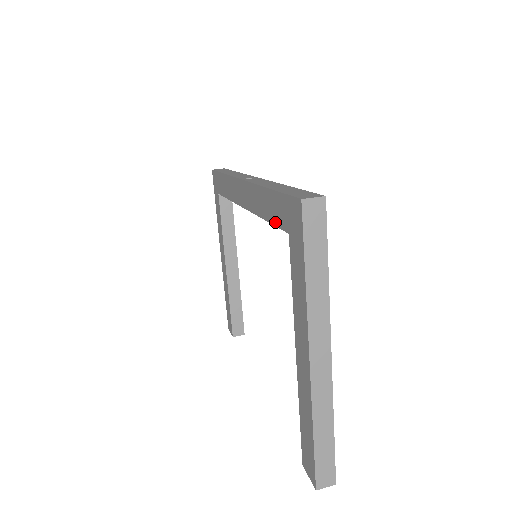
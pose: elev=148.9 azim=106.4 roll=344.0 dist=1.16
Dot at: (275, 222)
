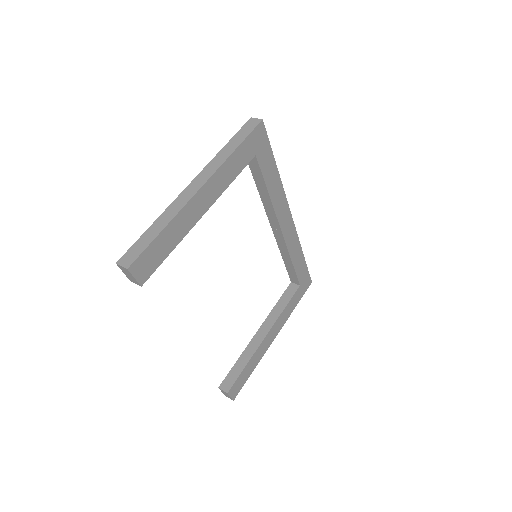
Dot at: (253, 170)
